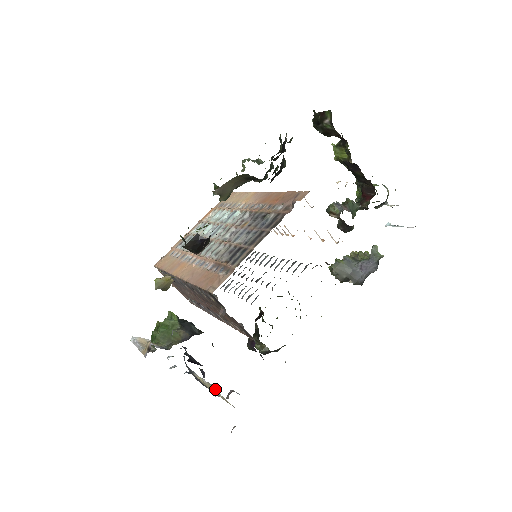
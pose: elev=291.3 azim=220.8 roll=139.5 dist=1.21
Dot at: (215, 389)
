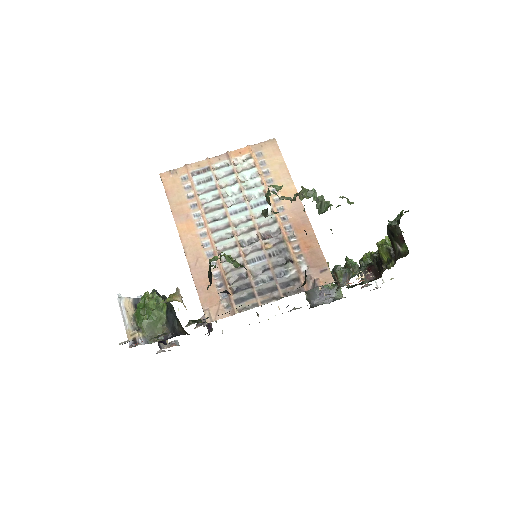
Dot at: occluded
